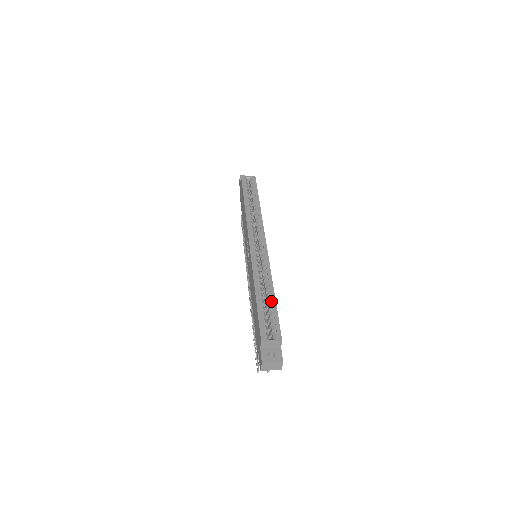
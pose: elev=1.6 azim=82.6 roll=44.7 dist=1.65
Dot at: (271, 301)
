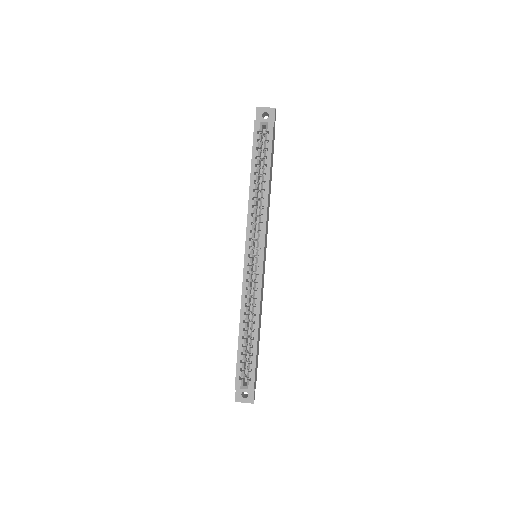
Dot at: (252, 344)
